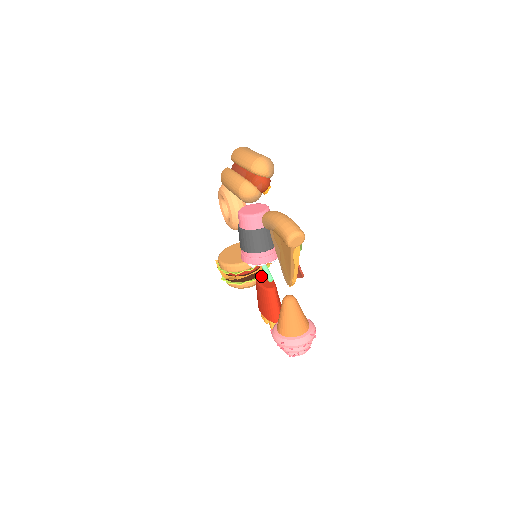
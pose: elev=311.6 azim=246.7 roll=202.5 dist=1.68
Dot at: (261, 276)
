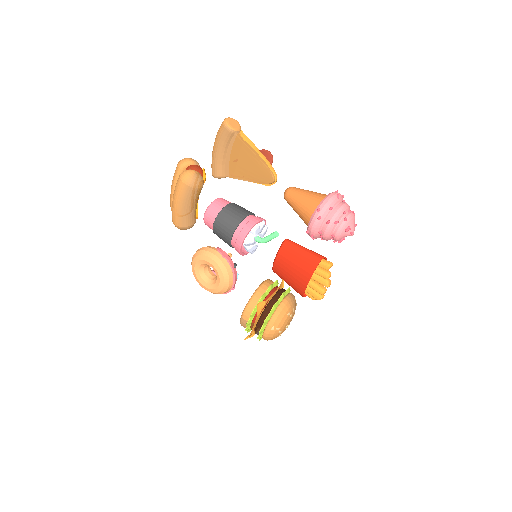
Dot at: occluded
